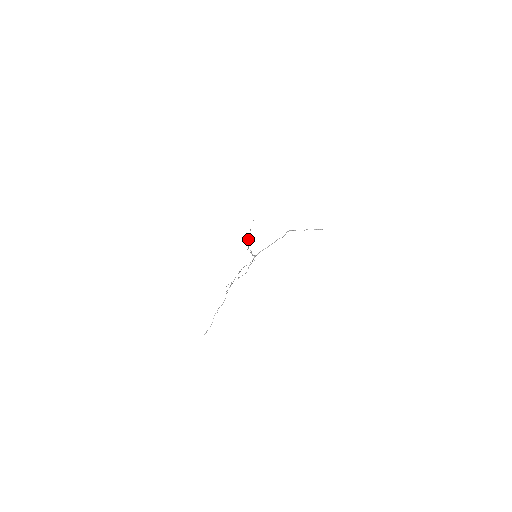
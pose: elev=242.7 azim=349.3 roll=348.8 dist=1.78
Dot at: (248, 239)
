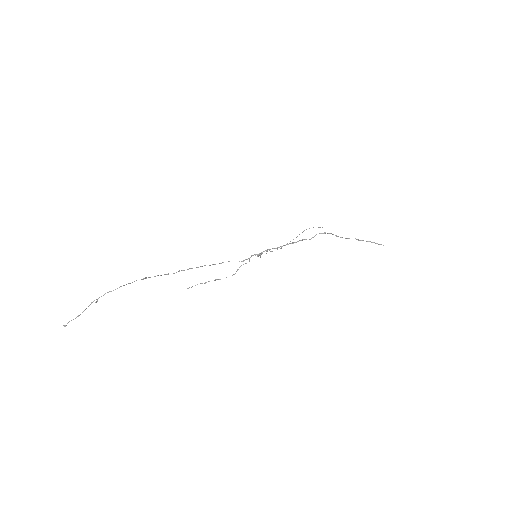
Dot at: occluded
